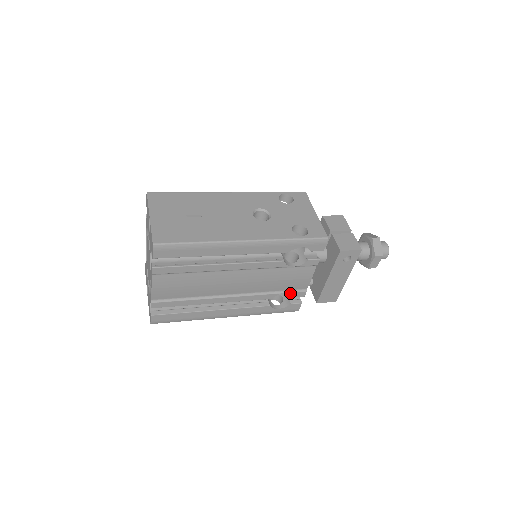
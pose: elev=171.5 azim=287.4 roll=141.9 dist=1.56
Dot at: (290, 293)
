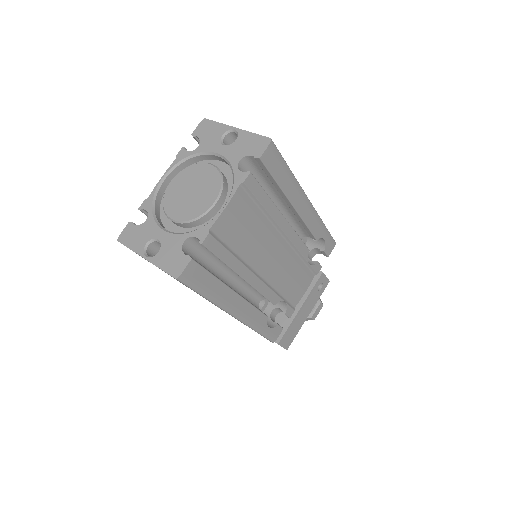
Dot at: (287, 305)
